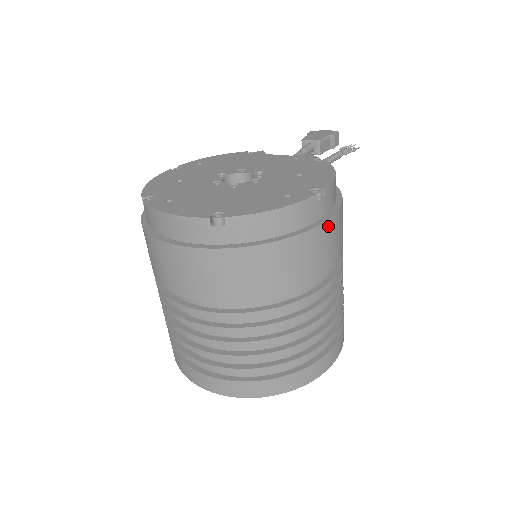
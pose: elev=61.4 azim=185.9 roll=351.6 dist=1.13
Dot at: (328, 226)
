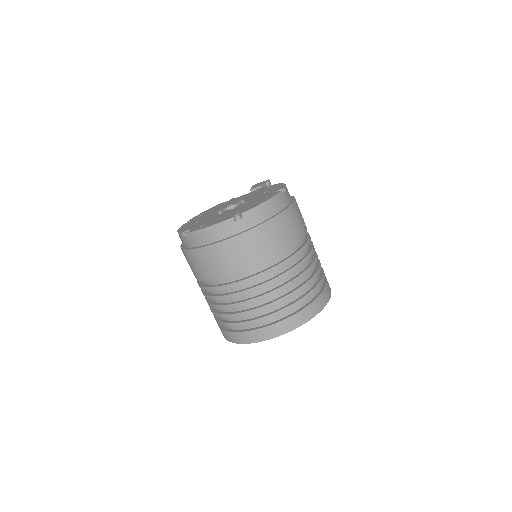
Dot at: (294, 207)
